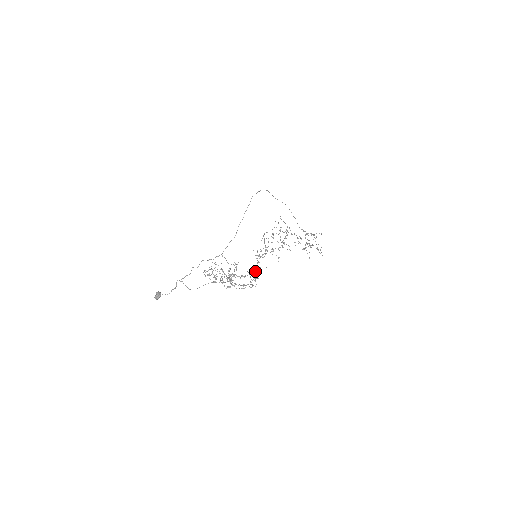
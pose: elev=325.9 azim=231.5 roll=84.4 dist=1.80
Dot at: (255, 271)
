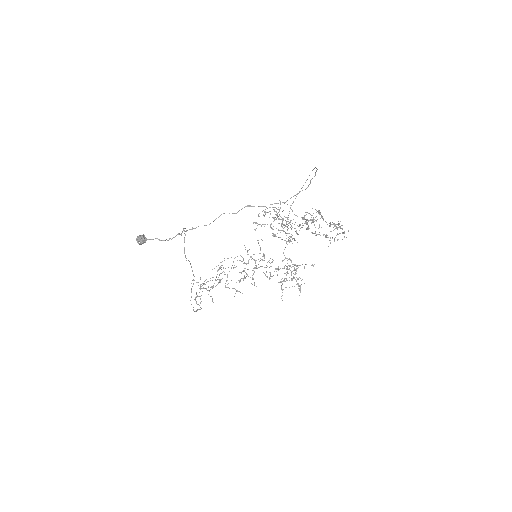
Dot at: (337, 227)
